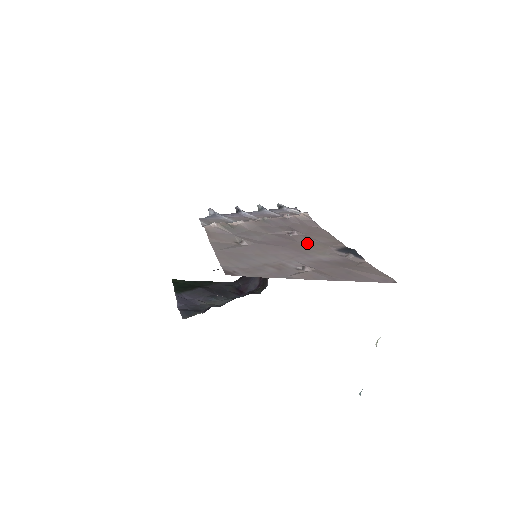
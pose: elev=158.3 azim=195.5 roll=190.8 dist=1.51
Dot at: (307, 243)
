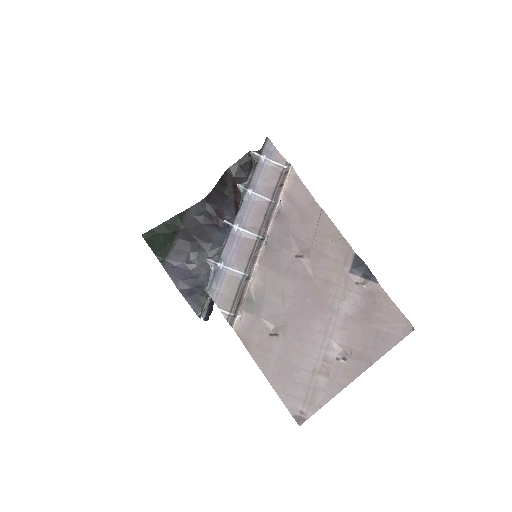
Dot at: (323, 276)
